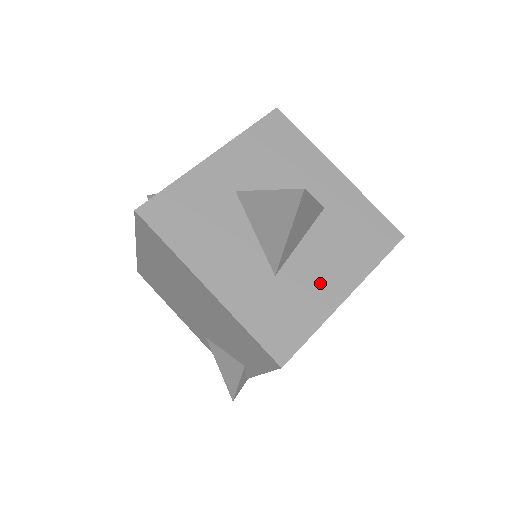
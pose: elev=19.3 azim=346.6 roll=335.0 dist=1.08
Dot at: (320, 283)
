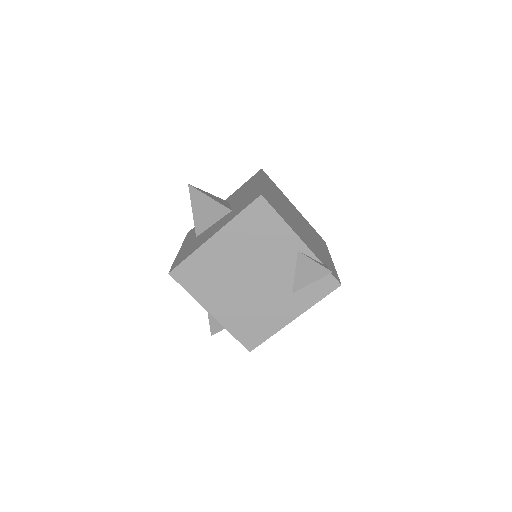
Dot at: (248, 193)
